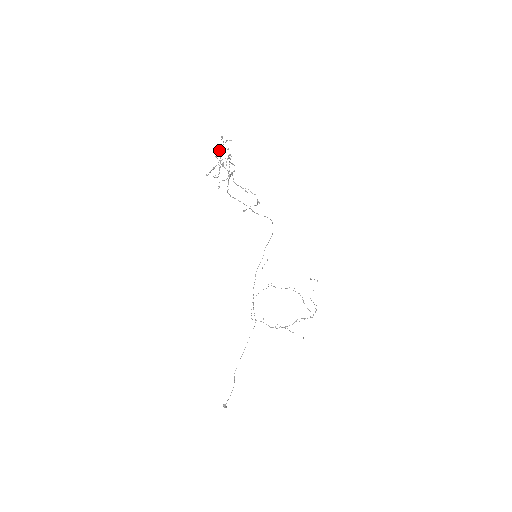
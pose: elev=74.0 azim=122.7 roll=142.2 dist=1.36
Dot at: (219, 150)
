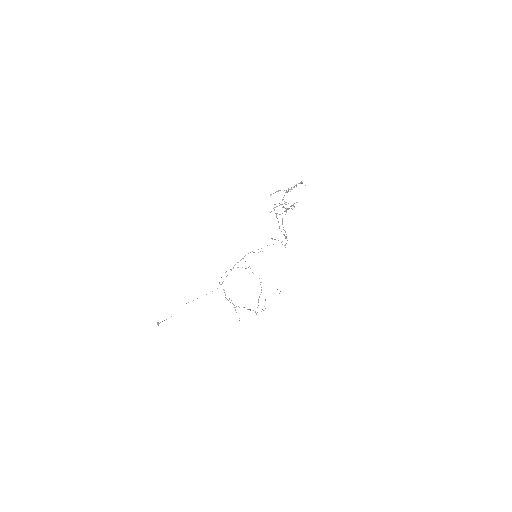
Dot at: (292, 189)
